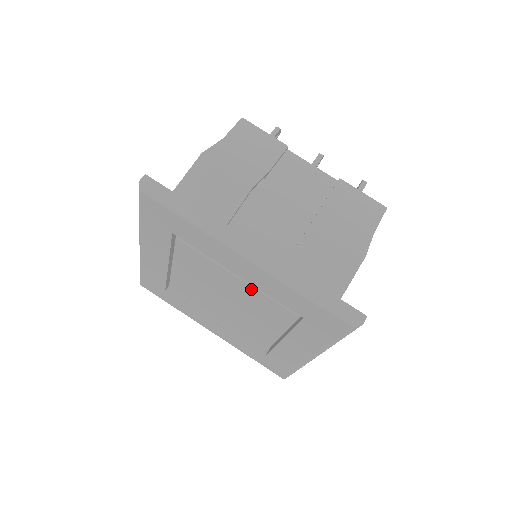
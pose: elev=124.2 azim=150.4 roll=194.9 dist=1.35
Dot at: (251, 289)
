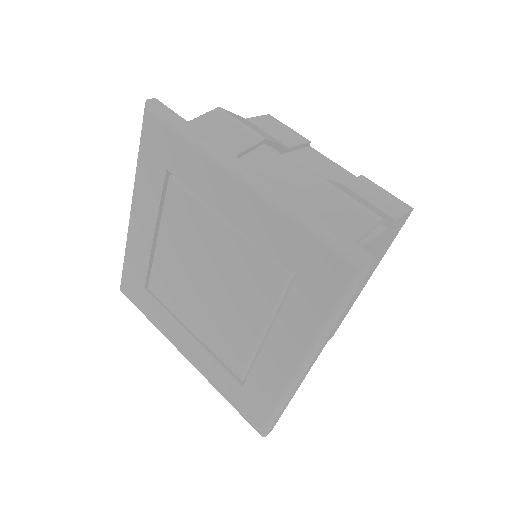
Dot at: (239, 240)
